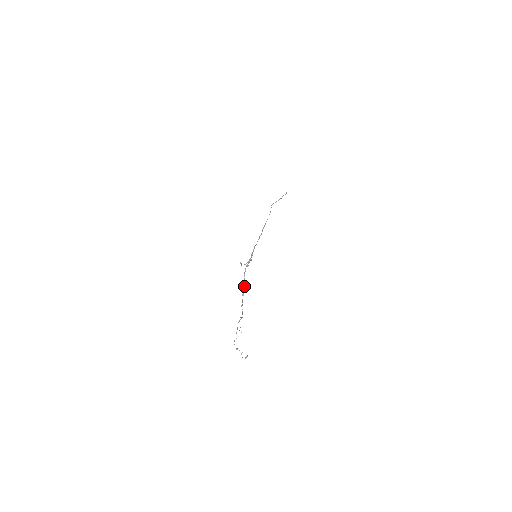
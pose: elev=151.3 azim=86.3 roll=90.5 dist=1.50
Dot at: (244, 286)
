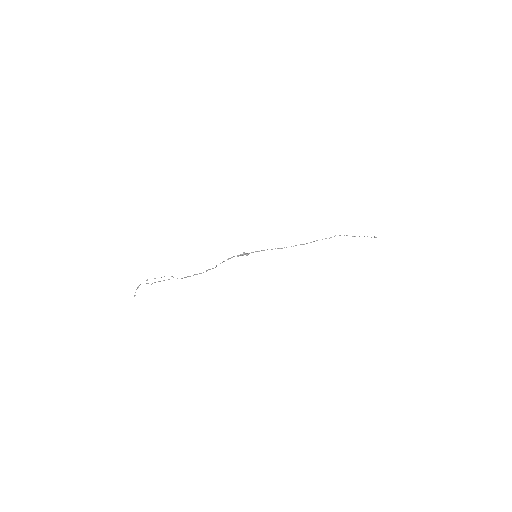
Dot at: (216, 266)
